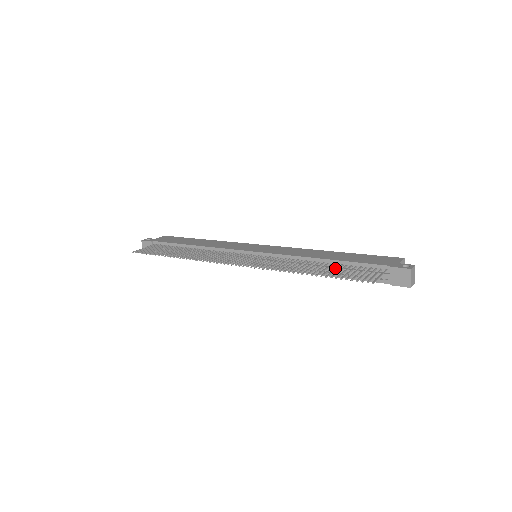
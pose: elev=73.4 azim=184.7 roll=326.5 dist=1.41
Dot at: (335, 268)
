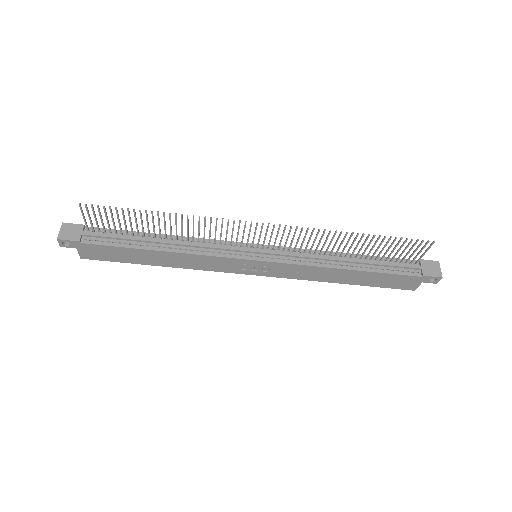
Dot at: (365, 260)
